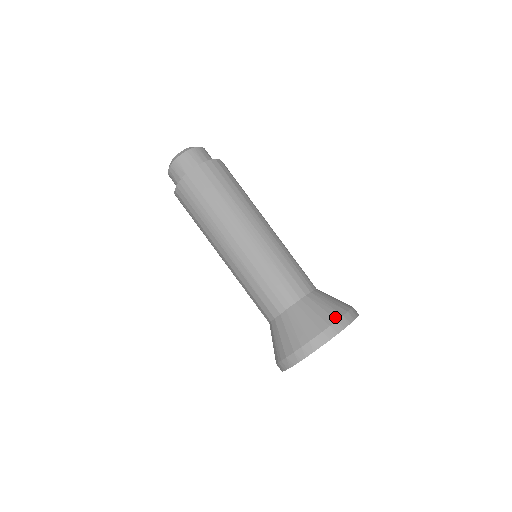
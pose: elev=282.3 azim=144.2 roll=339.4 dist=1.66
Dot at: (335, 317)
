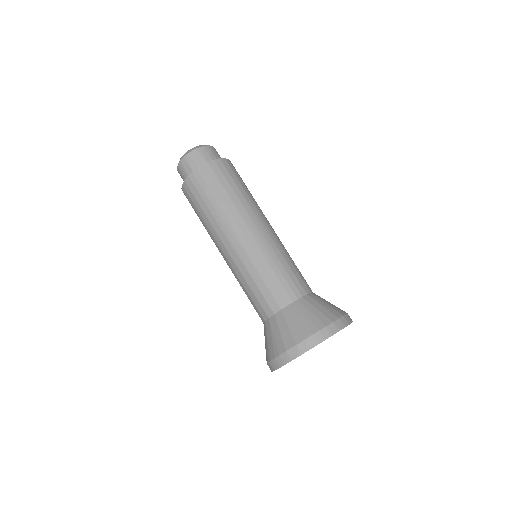
Dot at: (337, 315)
